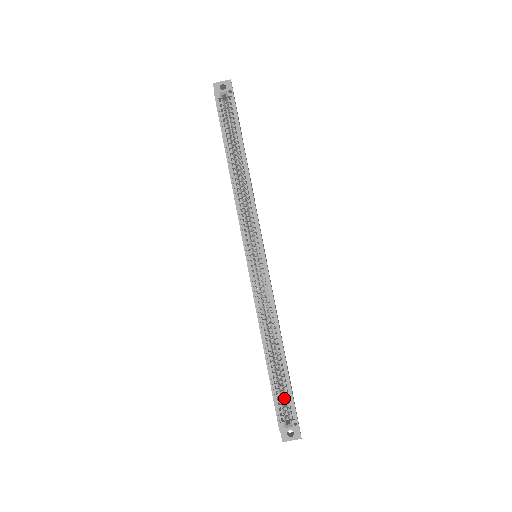
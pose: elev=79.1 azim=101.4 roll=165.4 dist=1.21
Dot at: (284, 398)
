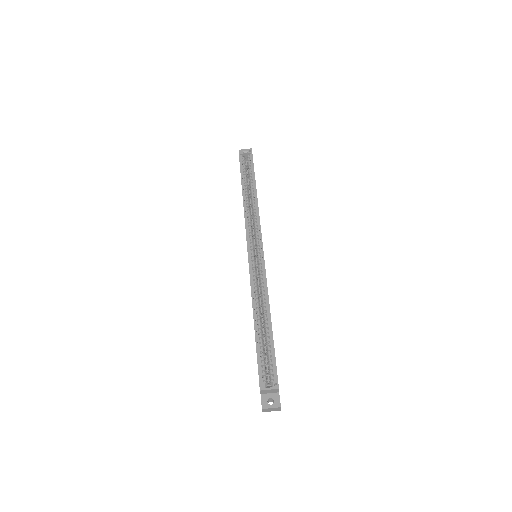
Dot at: (268, 370)
